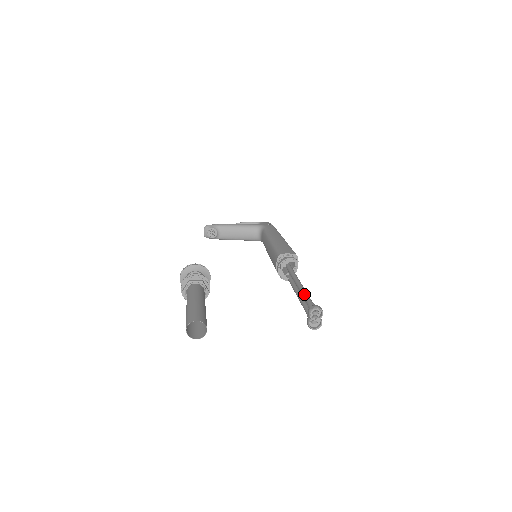
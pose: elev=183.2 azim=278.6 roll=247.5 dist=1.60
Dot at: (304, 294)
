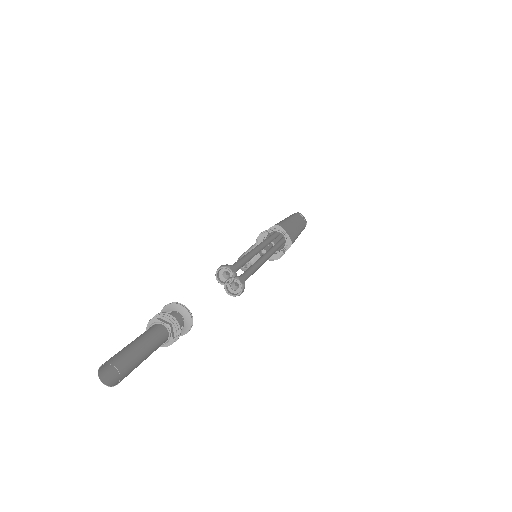
Dot at: occluded
